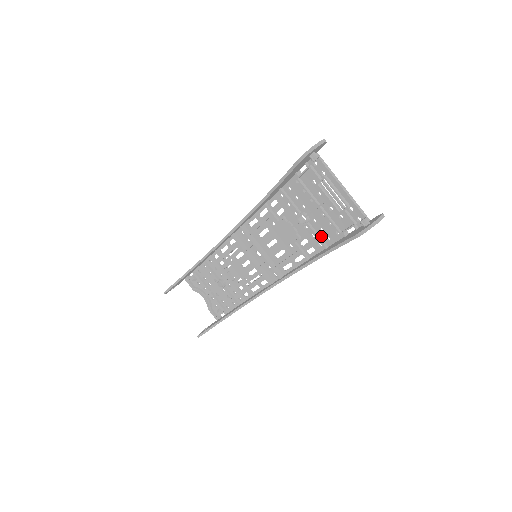
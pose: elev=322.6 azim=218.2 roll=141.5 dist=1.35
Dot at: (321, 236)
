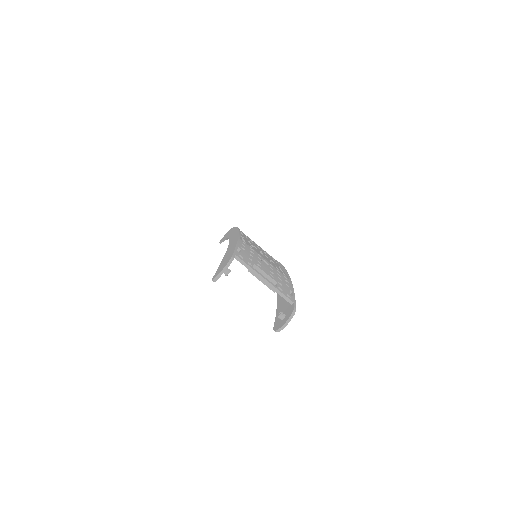
Dot at: occluded
